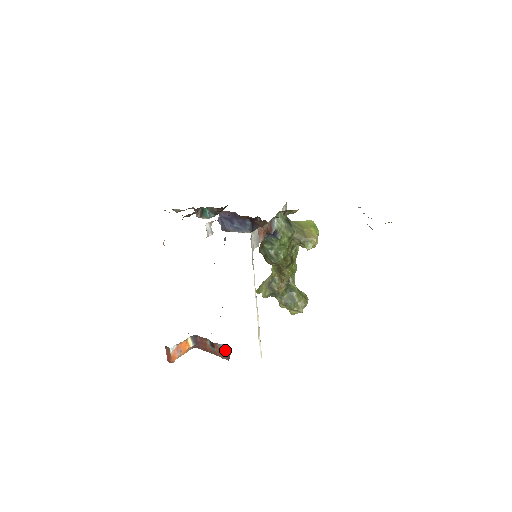
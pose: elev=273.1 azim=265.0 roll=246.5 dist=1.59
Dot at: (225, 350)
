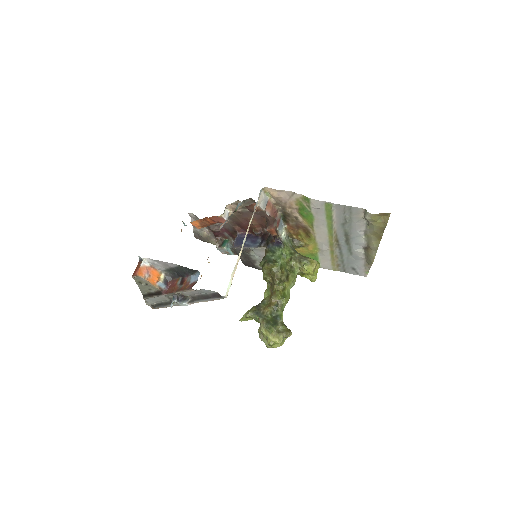
Dot at: (193, 281)
